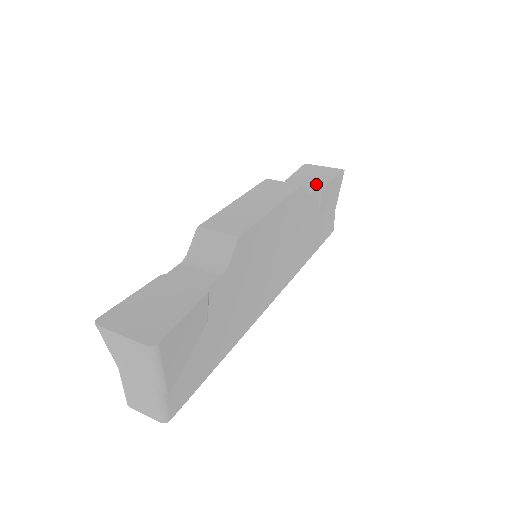
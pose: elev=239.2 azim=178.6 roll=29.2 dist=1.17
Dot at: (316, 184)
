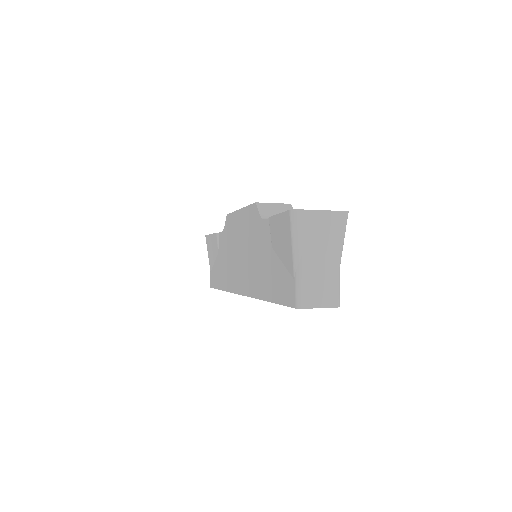
Dot at: occluded
